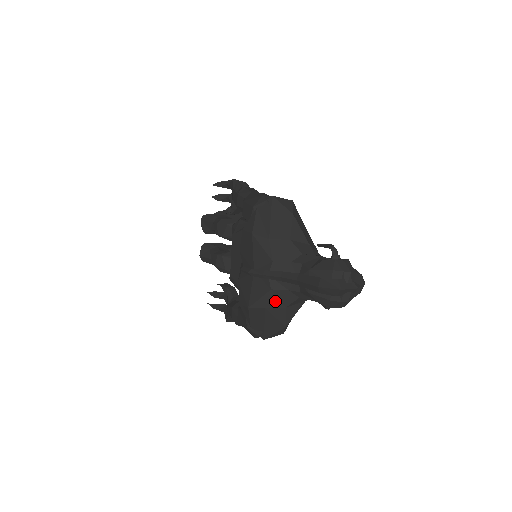
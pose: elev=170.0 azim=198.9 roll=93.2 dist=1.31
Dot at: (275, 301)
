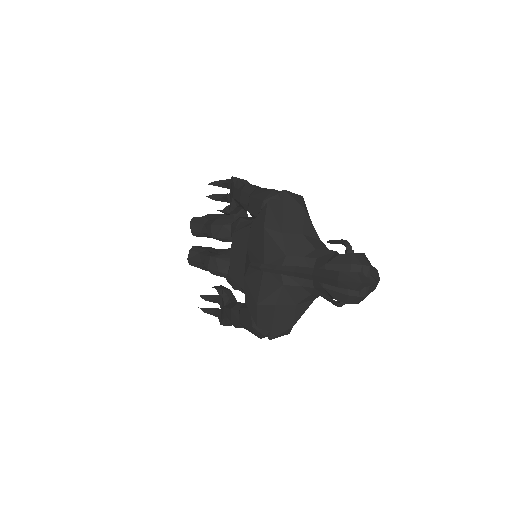
Dot at: (286, 298)
